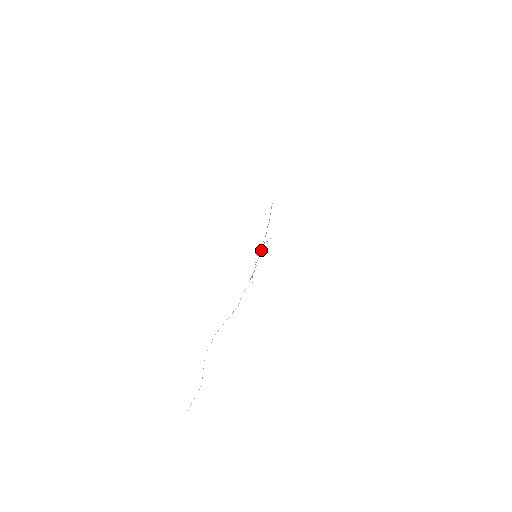
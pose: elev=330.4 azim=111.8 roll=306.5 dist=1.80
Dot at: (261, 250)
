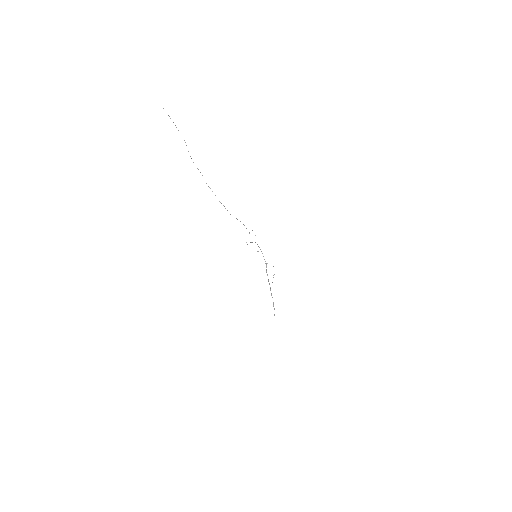
Dot at: (263, 256)
